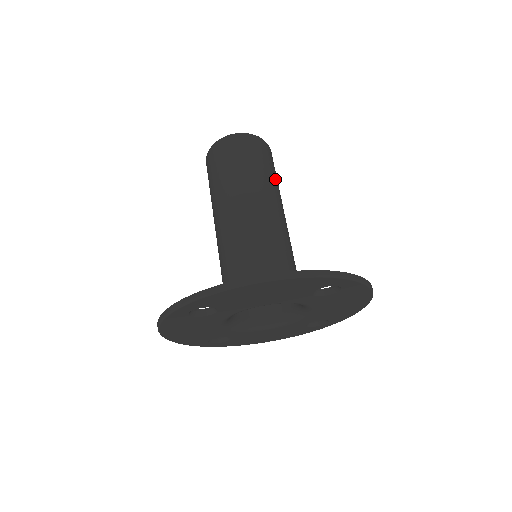
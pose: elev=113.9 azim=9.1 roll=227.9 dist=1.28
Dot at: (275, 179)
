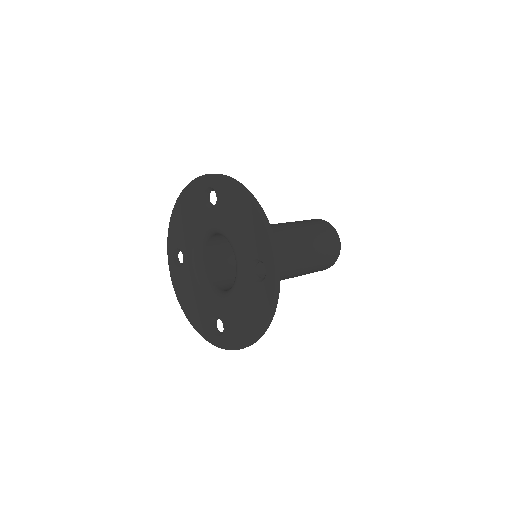
Dot at: (304, 224)
